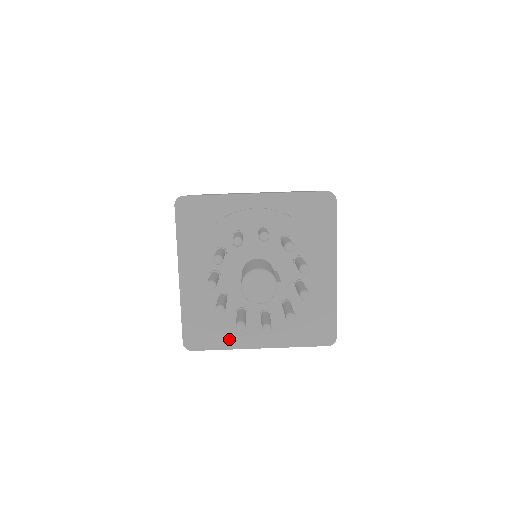
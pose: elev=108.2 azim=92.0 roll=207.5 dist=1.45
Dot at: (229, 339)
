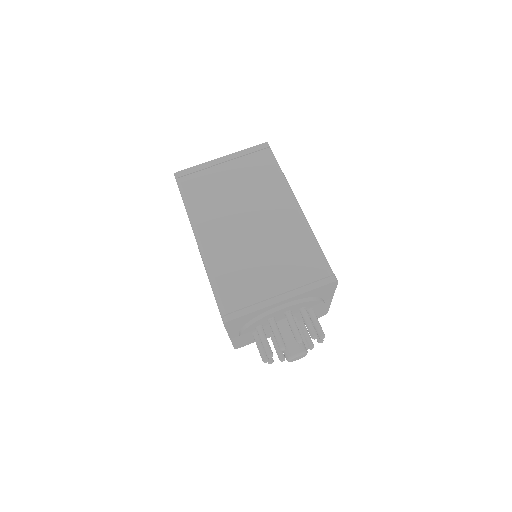
Dot at: occluded
